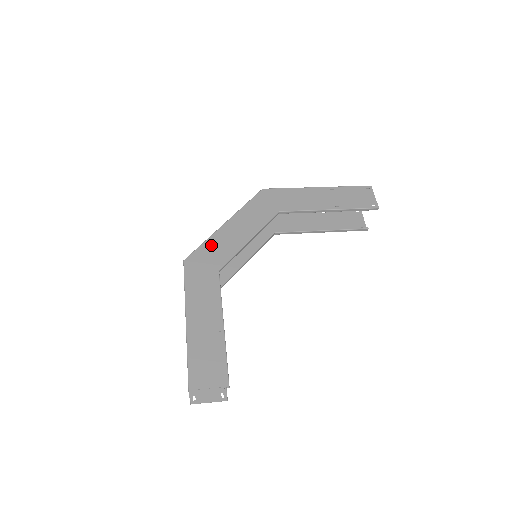
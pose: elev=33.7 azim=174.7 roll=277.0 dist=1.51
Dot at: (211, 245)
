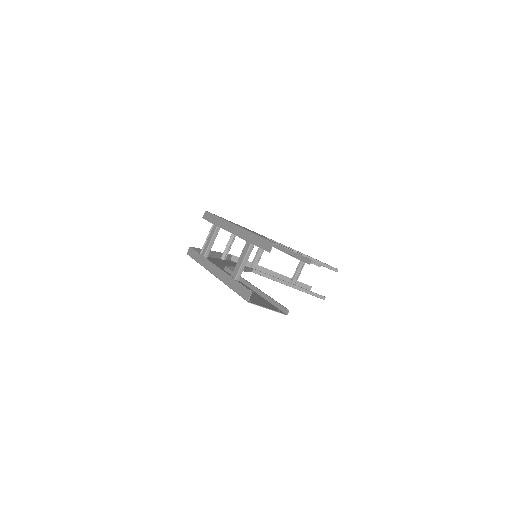
Dot at: occluded
